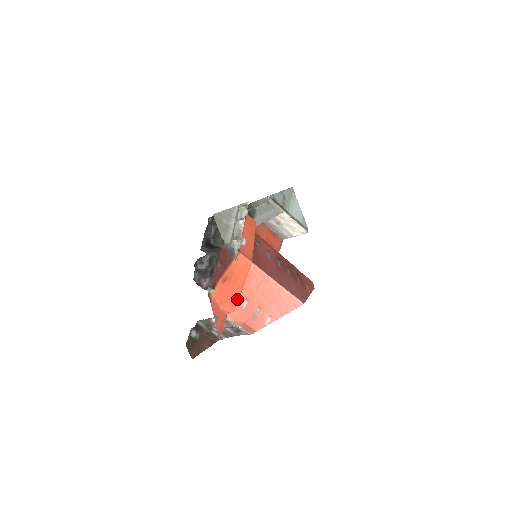
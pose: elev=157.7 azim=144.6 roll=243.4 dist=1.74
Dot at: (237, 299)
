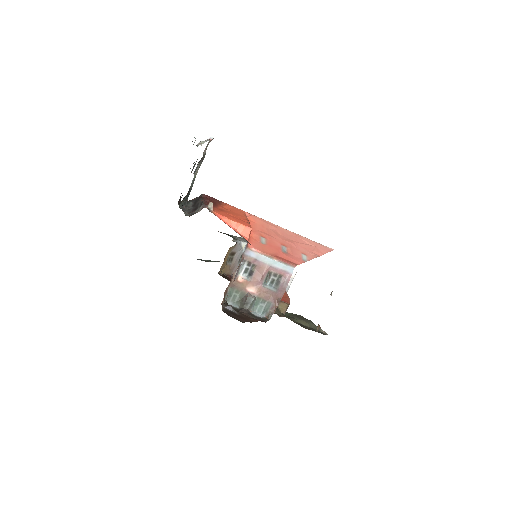
Dot at: (248, 223)
